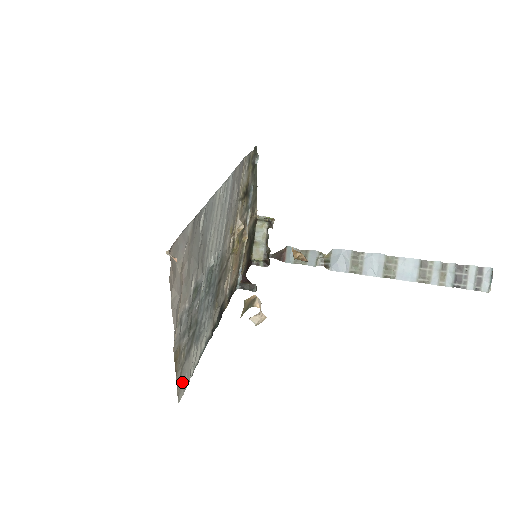
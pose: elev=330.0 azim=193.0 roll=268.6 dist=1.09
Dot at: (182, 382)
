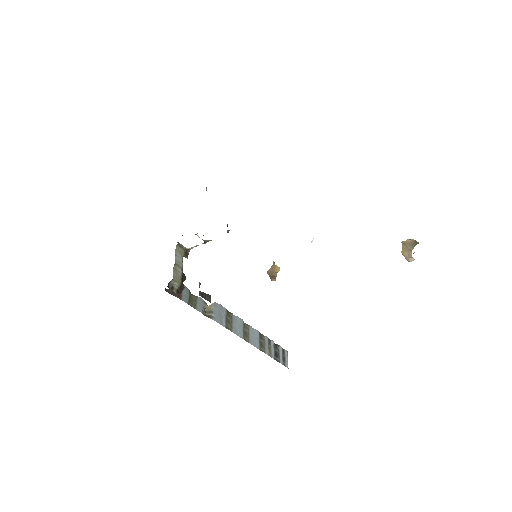
Dot at: occluded
